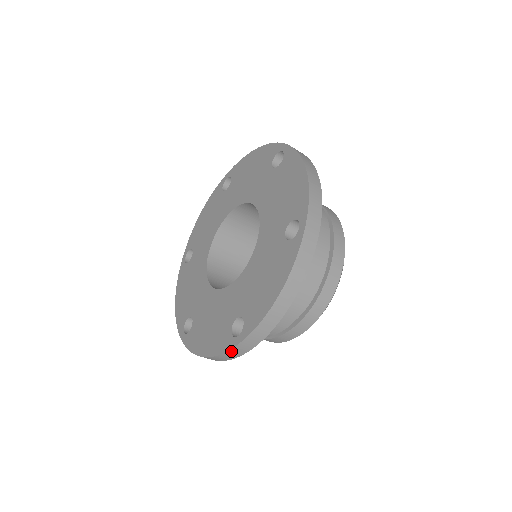
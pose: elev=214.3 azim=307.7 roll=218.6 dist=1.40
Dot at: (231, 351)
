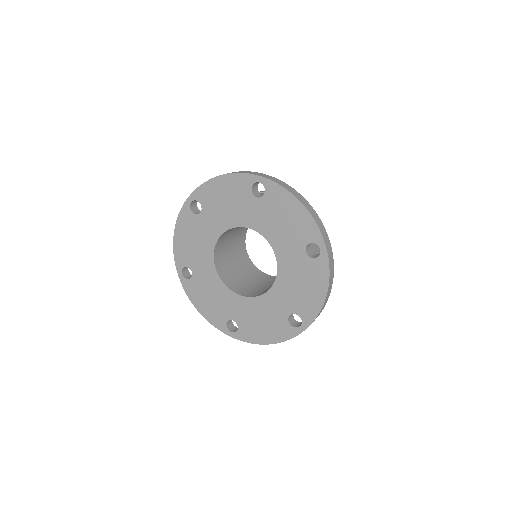
Dot at: (222, 331)
